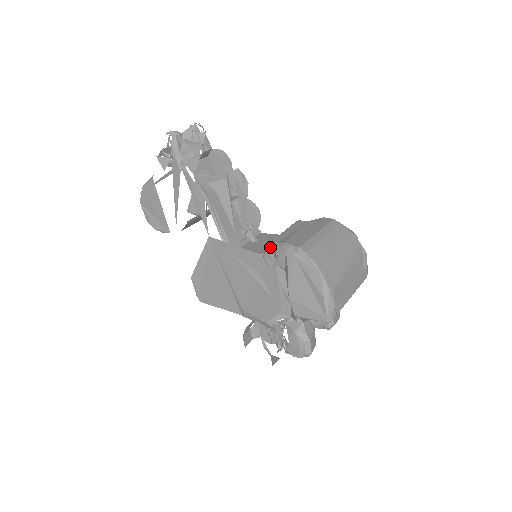
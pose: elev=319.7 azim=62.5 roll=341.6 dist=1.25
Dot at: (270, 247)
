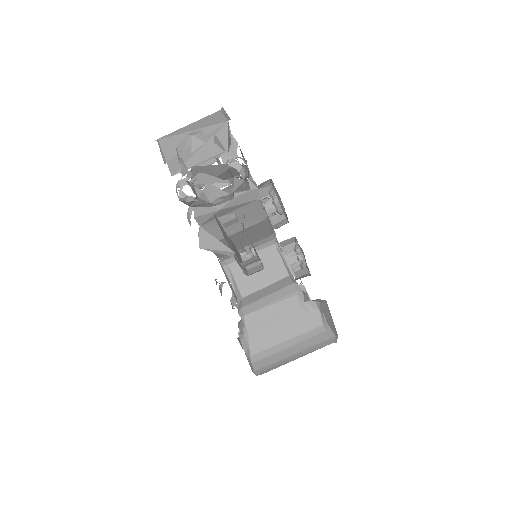
Dot at: occluded
